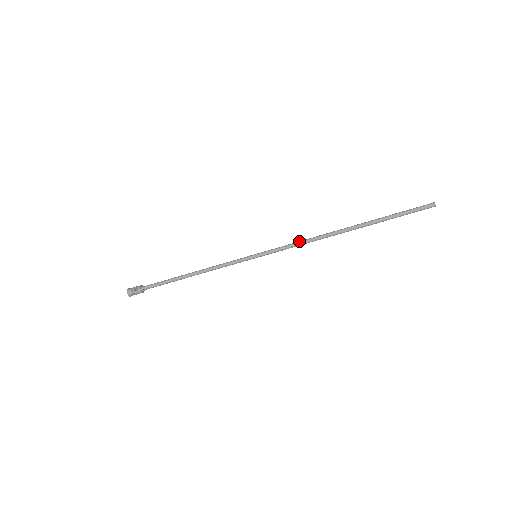
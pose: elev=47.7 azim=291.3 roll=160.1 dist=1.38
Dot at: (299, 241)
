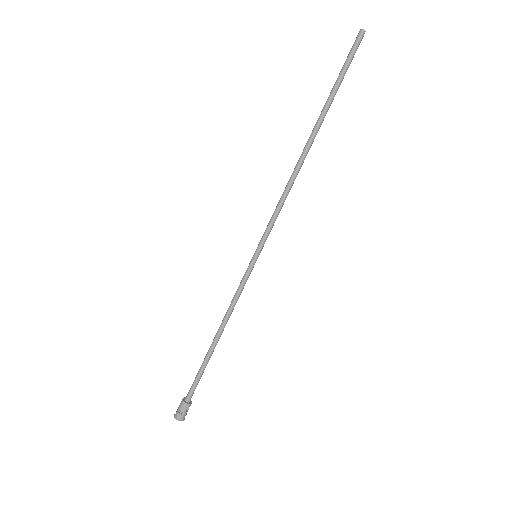
Dot at: (281, 200)
